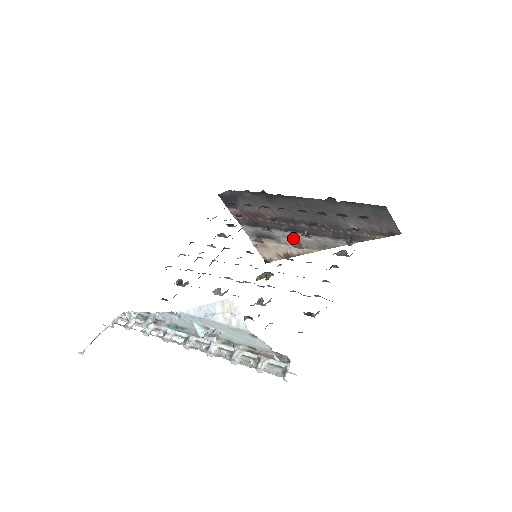
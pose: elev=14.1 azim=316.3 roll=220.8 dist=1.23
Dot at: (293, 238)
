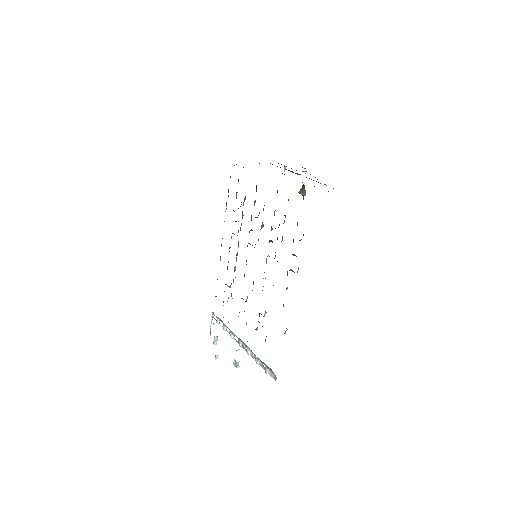
Dot at: occluded
